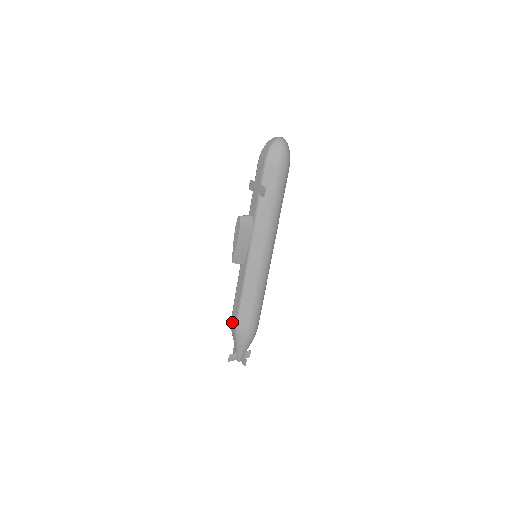
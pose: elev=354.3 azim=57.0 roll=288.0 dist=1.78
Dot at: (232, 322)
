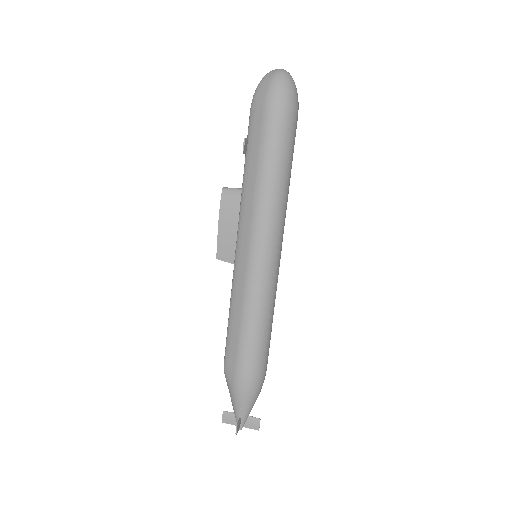
Dot at: occluded
